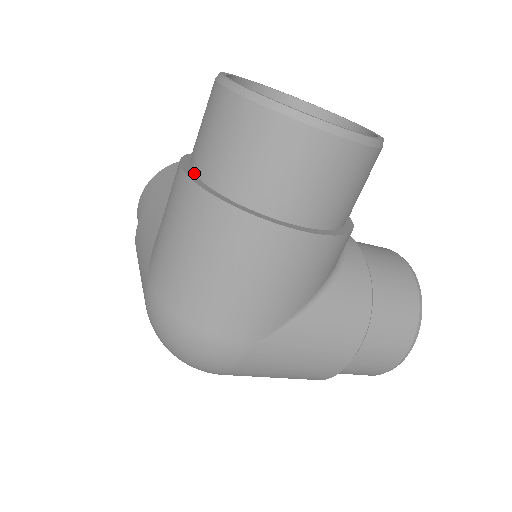
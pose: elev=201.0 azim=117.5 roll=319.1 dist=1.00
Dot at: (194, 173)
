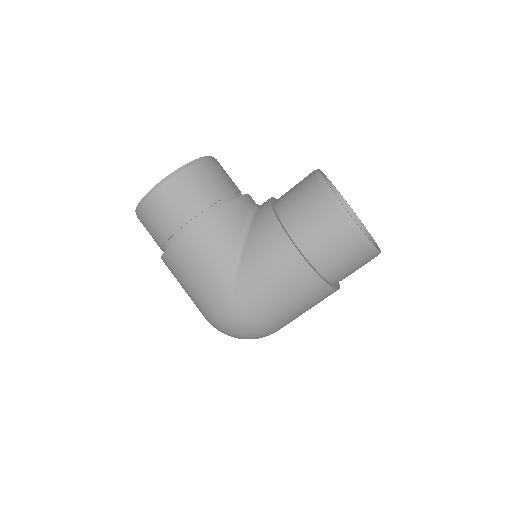
Dot at: (304, 255)
